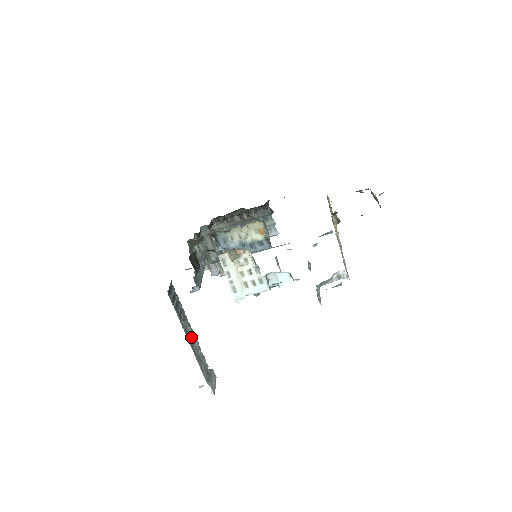
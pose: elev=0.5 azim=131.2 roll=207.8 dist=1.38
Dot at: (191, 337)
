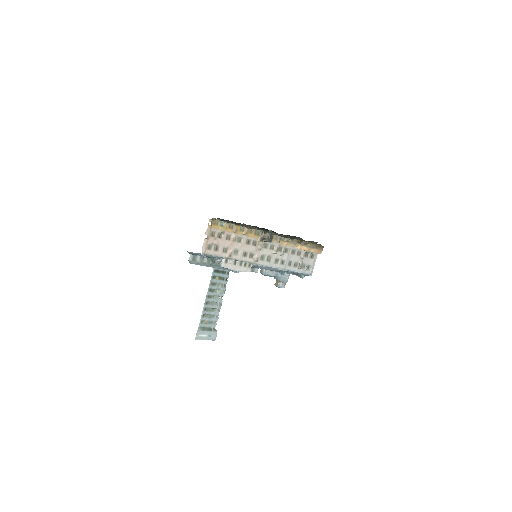
Dot at: (216, 293)
